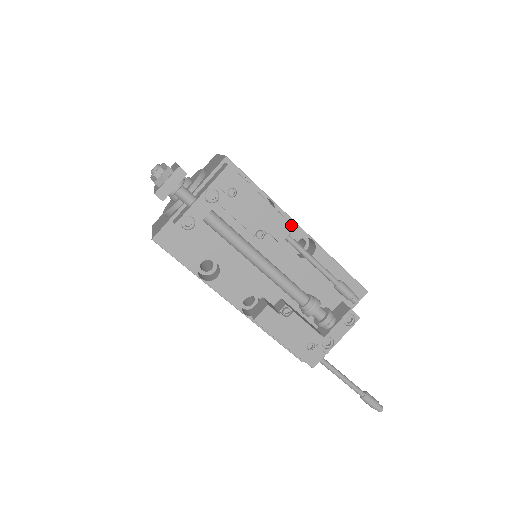
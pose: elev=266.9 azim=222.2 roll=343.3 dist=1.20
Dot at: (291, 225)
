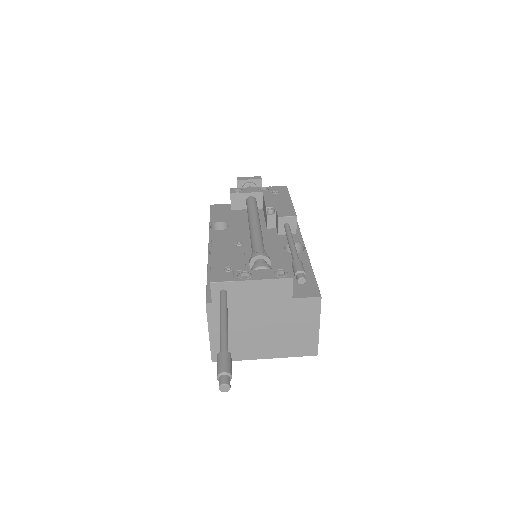
Dot at: (295, 214)
